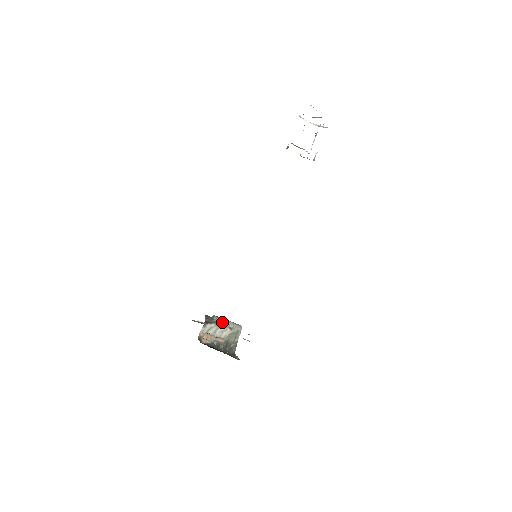
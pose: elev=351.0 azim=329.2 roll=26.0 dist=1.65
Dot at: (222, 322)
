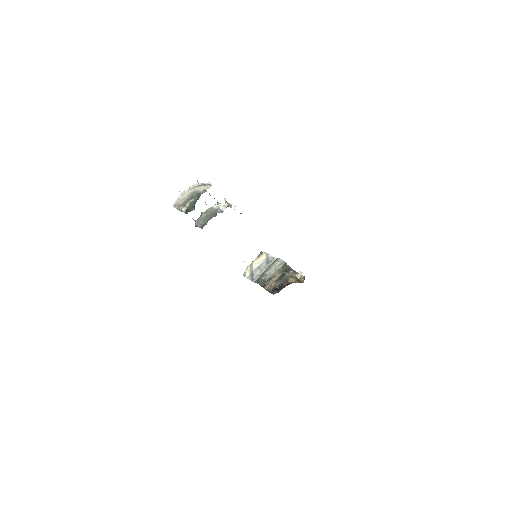
Dot at: (271, 275)
